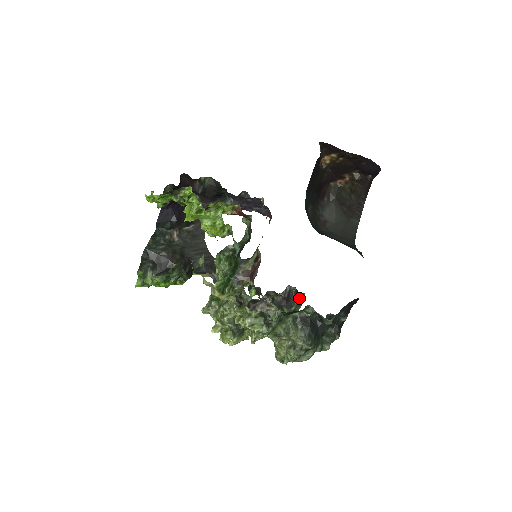
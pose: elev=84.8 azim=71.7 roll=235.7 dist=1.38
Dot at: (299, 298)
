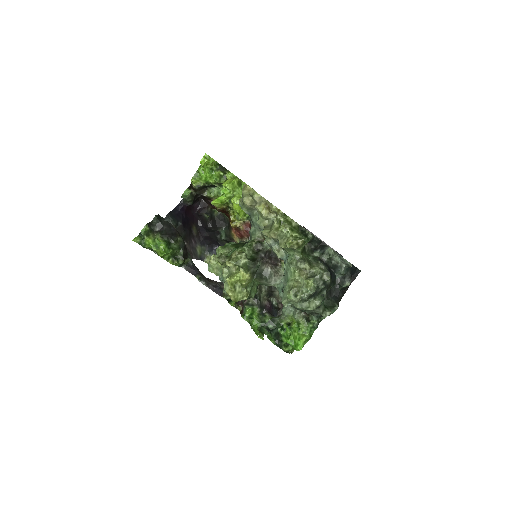
Dot at: (279, 313)
